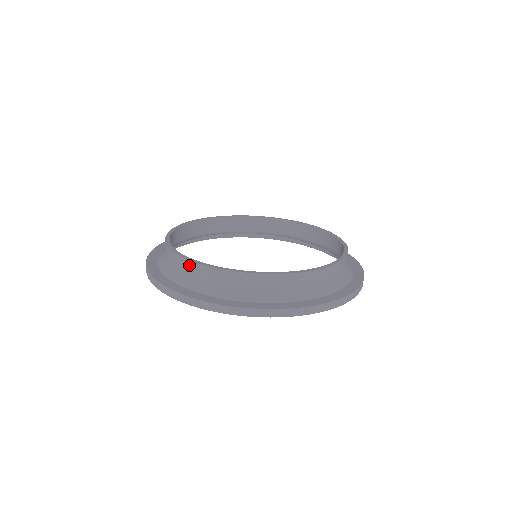
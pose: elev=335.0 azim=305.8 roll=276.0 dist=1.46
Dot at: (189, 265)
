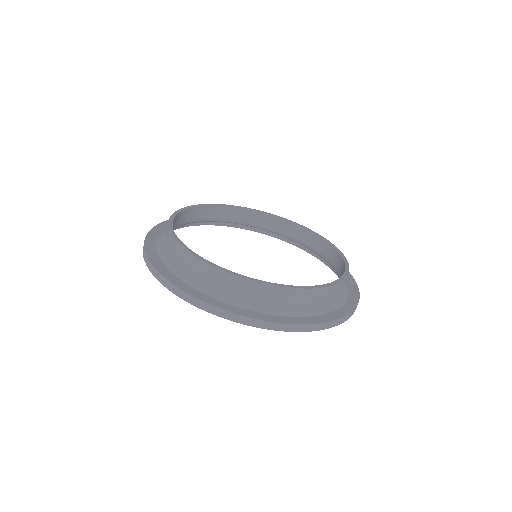
Dot at: (196, 262)
